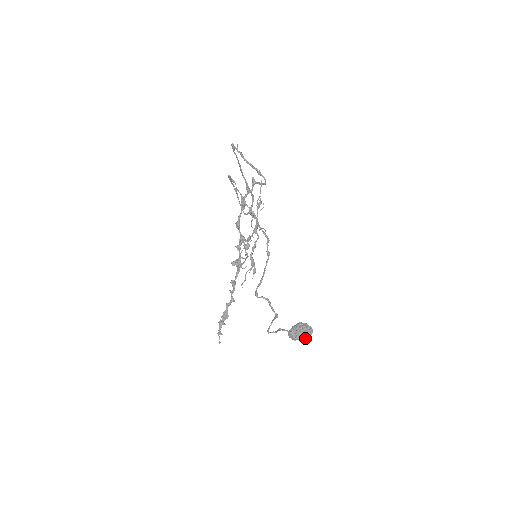
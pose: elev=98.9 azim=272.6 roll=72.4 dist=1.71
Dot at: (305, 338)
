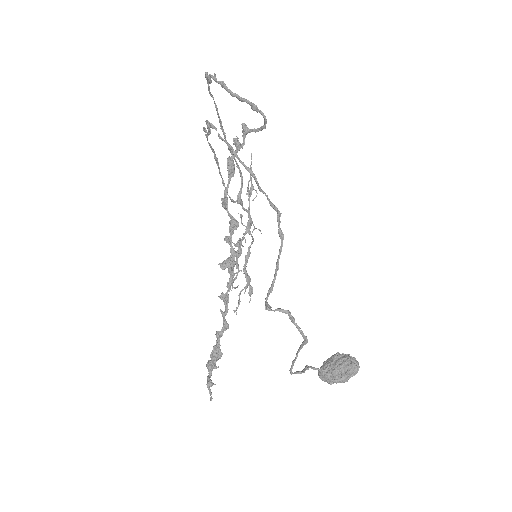
Dot at: (348, 378)
